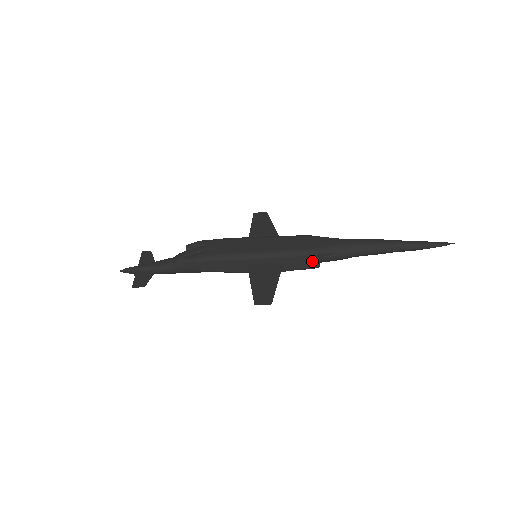
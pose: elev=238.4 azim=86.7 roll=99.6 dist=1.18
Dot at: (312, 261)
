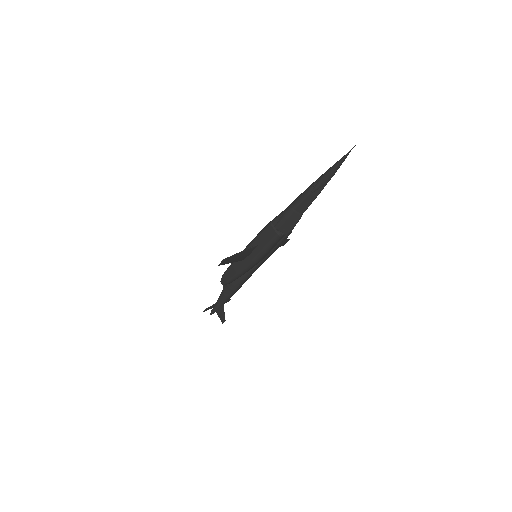
Dot at: (271, 231)
